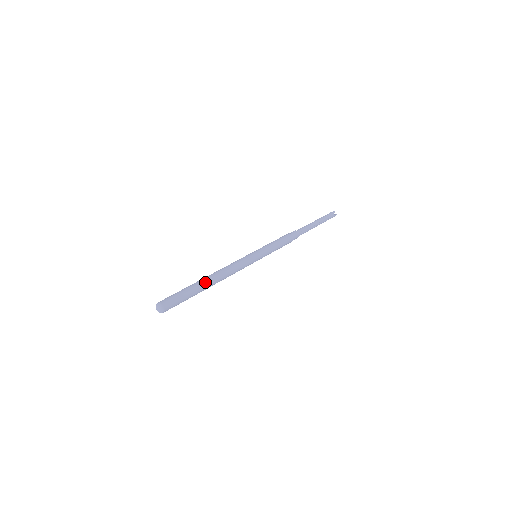
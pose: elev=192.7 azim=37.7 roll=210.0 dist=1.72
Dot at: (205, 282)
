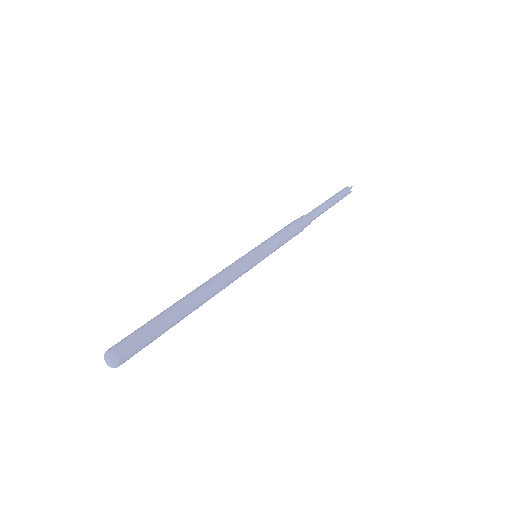
Dot at: (178, 302)
